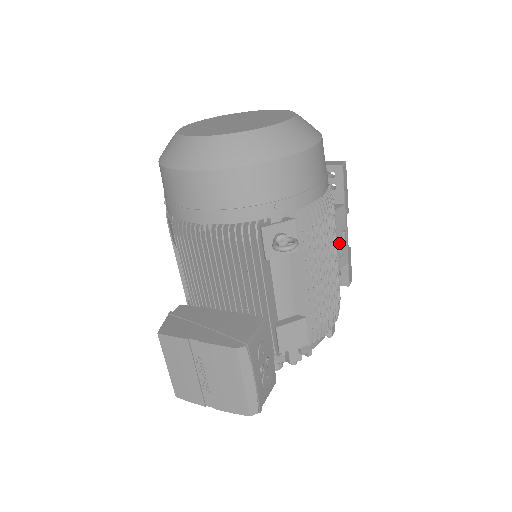
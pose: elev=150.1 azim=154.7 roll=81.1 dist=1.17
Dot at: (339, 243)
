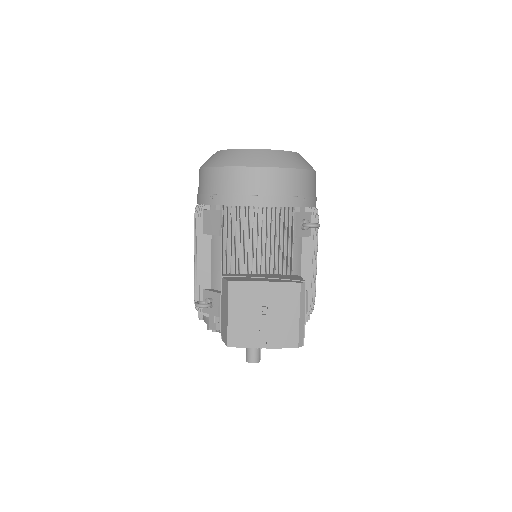
Dot at: occluded
